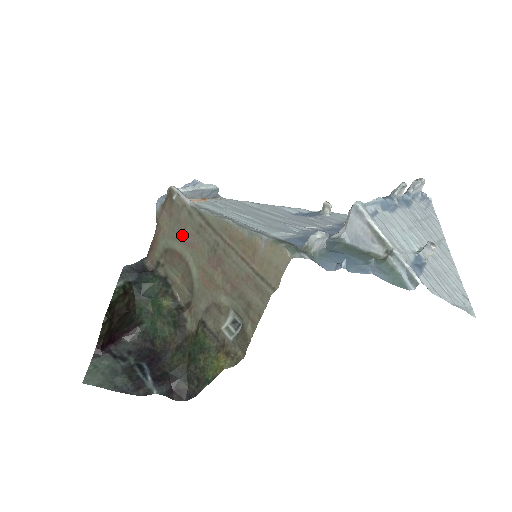
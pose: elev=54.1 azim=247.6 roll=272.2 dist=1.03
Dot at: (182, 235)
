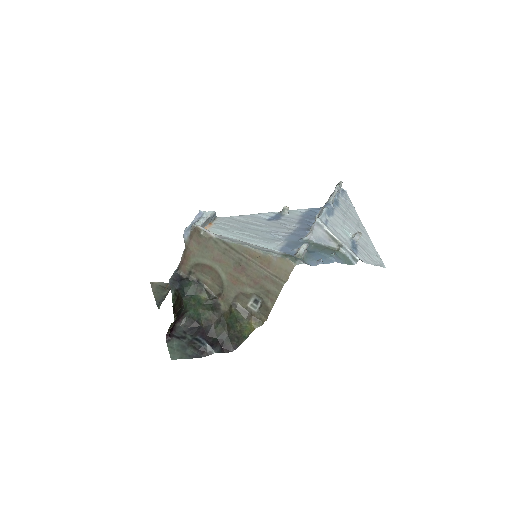
Dot at: (211, 255)
